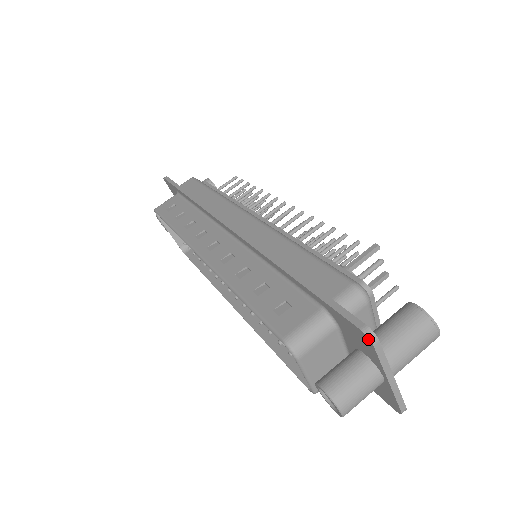
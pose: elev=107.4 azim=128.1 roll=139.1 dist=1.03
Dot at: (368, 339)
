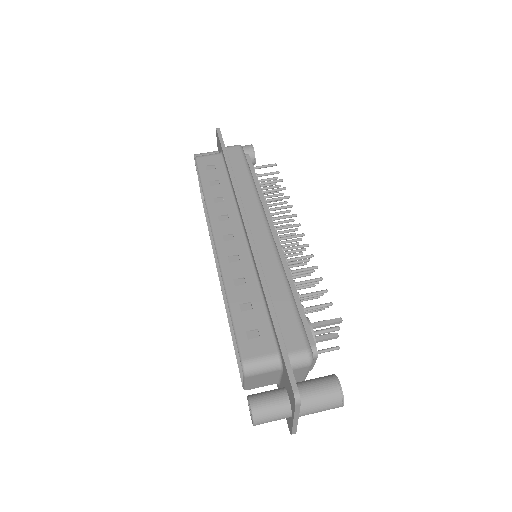
Dot at: (294, 400)
